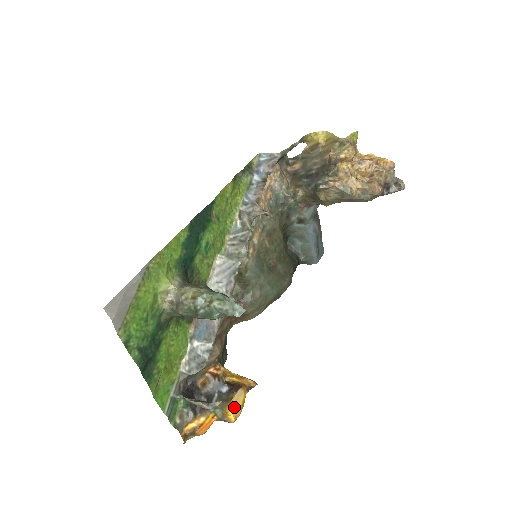
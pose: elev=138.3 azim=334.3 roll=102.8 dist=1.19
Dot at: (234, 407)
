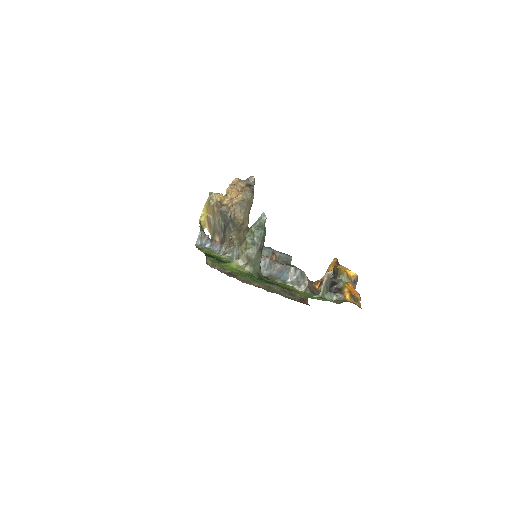
Dot at: (344, 269)
